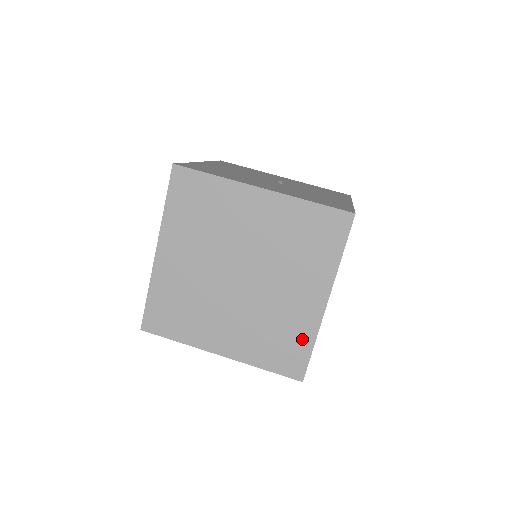
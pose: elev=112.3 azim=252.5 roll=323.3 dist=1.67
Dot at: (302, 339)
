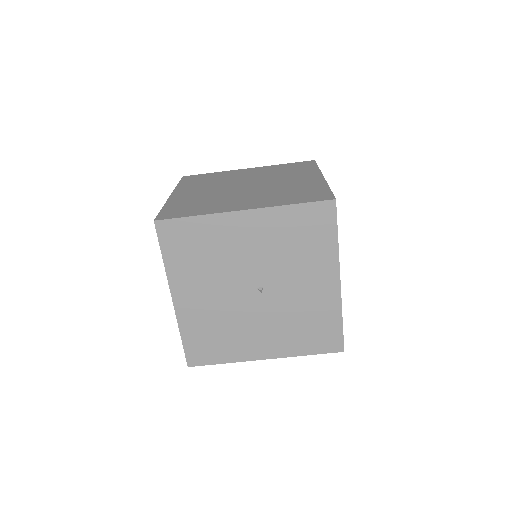
Dot at: occluded
